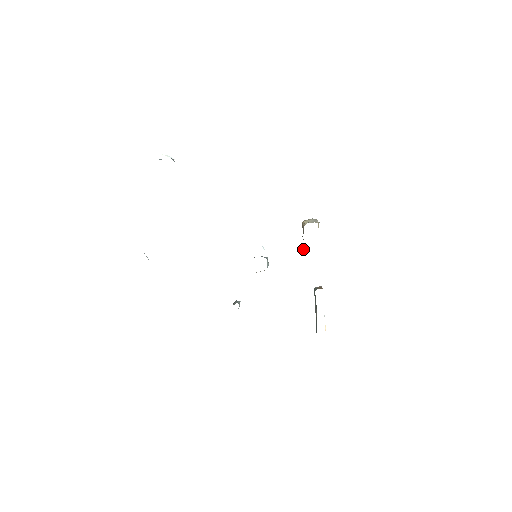
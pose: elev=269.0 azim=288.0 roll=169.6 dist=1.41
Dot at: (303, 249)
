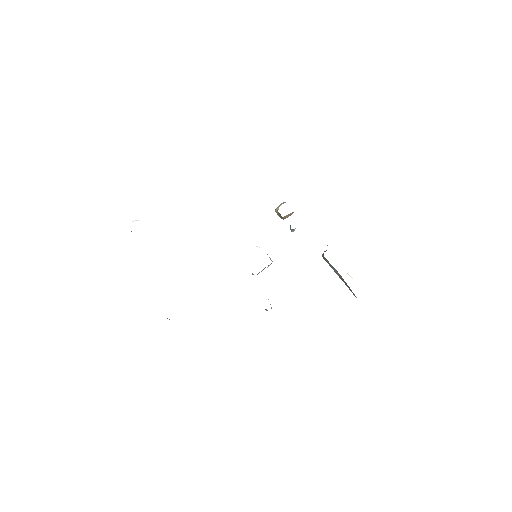
Dot at: occluded
